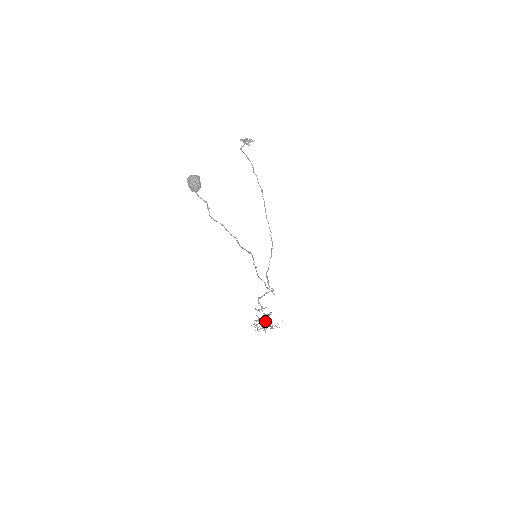
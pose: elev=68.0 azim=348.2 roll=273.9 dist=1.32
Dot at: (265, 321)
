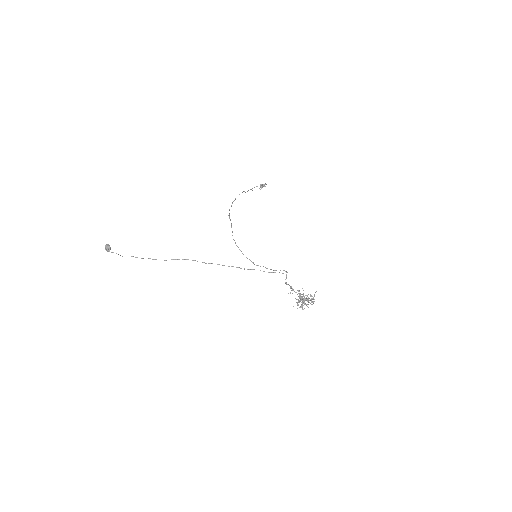
Dot at: (301, 298)
